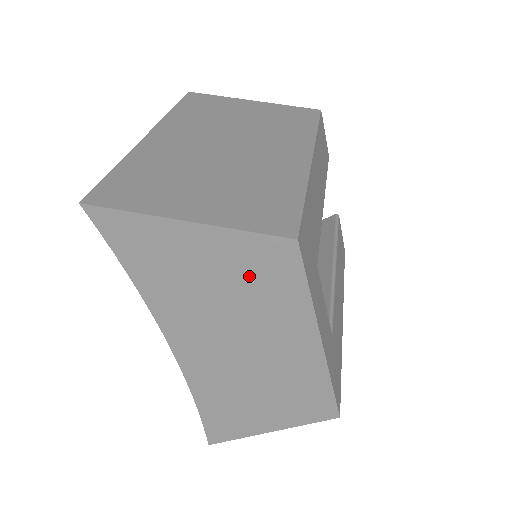
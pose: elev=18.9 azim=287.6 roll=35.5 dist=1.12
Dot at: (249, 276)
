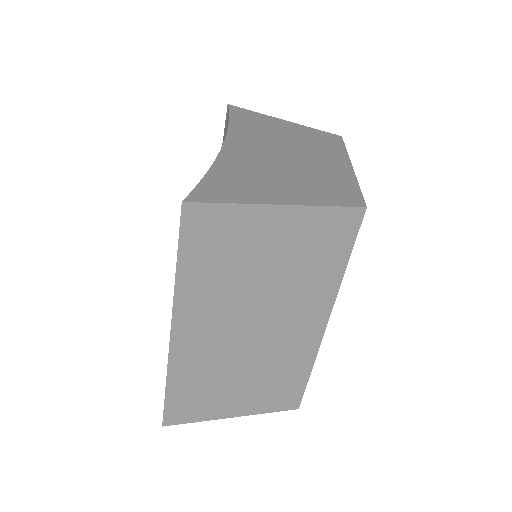
Dot at: (309, 137)
